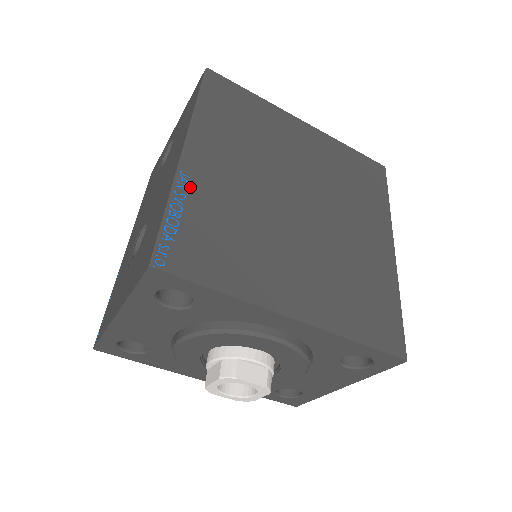
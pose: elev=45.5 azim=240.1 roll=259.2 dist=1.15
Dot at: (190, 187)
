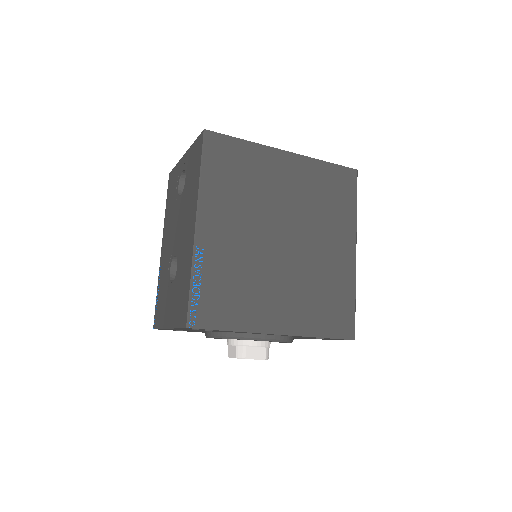
Dot at: (204, 257)
